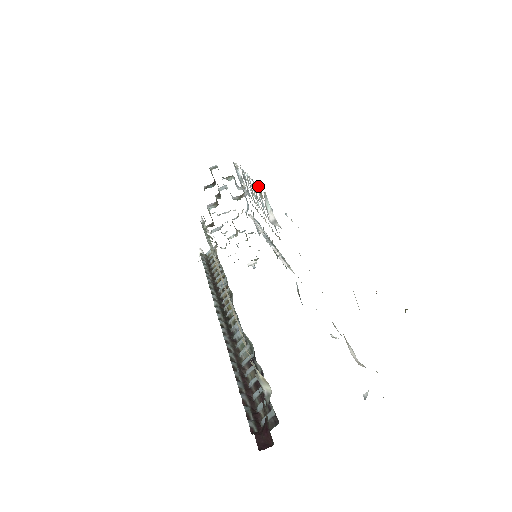
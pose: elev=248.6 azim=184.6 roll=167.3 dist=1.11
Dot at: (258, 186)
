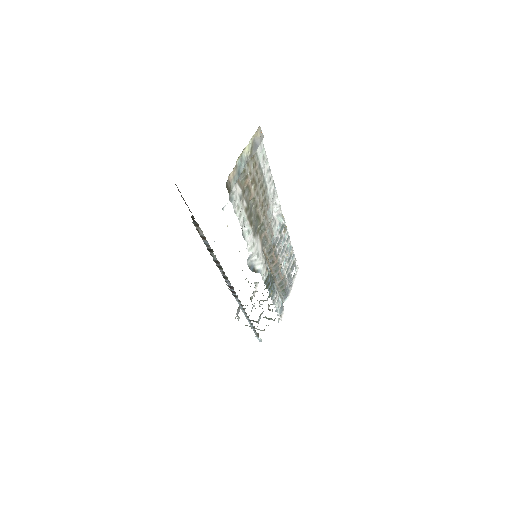
Dot at: (286, 226)
